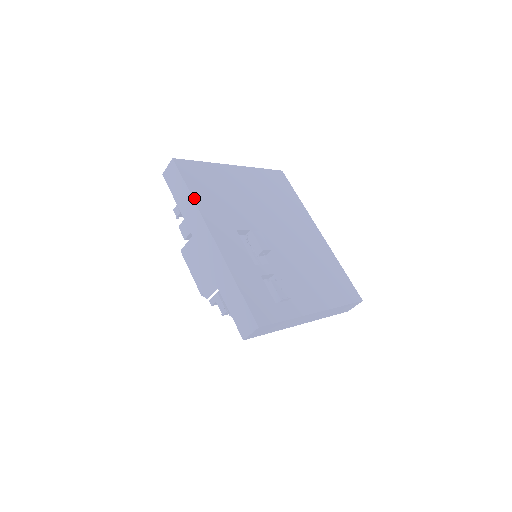
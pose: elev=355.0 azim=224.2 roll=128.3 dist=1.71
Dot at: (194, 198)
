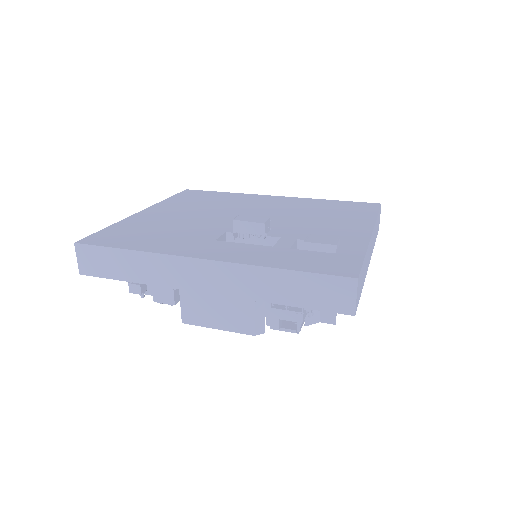
Dot at: (140, 250)
